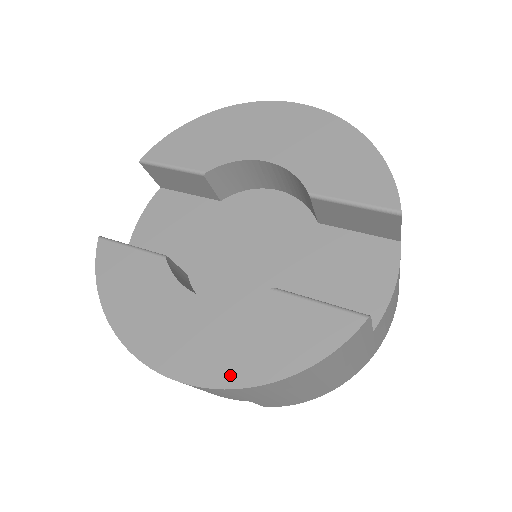
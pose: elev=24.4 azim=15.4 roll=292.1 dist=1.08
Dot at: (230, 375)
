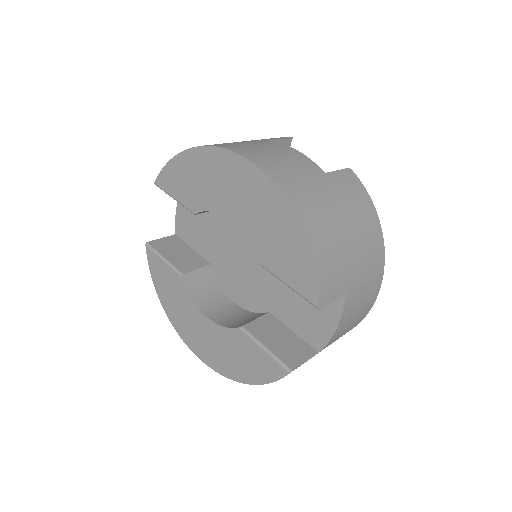
Dot at: (222, 368)
